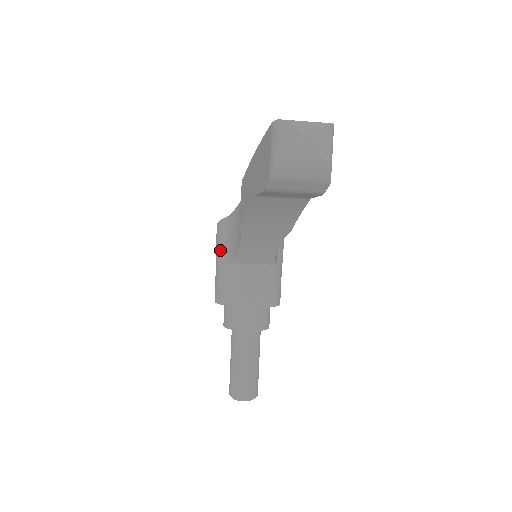
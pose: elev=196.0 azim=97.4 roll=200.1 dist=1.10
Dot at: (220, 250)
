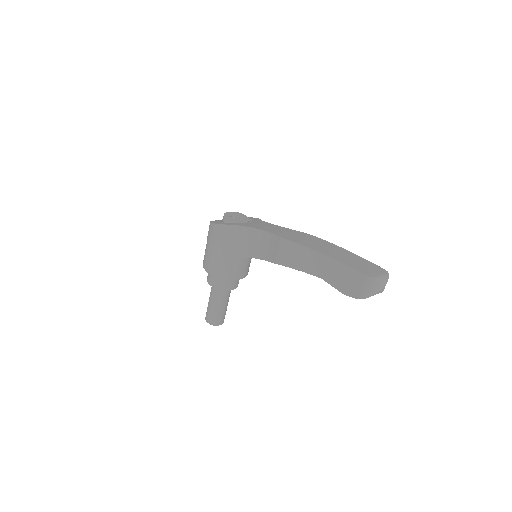
Dot at: (221, 245)
